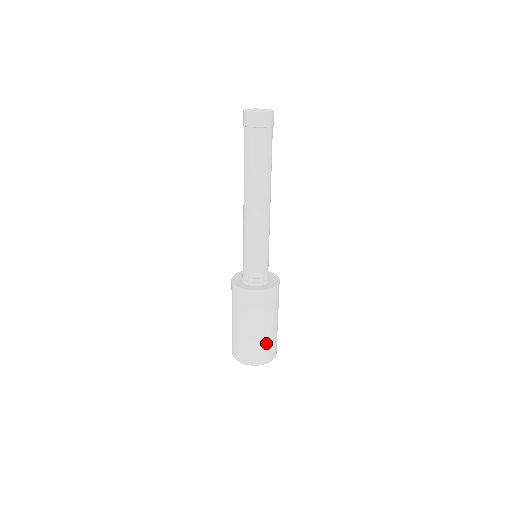
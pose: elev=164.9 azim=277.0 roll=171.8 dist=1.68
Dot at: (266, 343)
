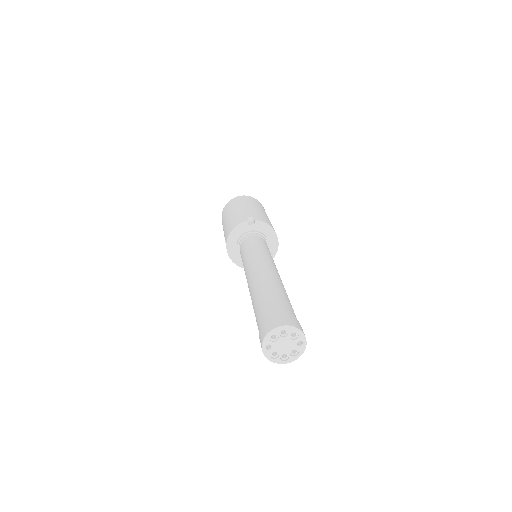
Dot at: occluded
